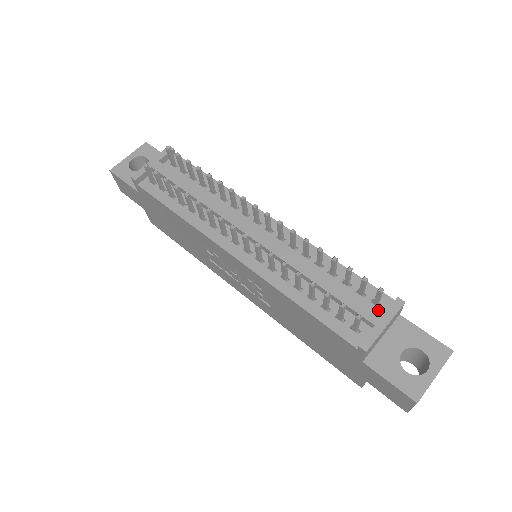
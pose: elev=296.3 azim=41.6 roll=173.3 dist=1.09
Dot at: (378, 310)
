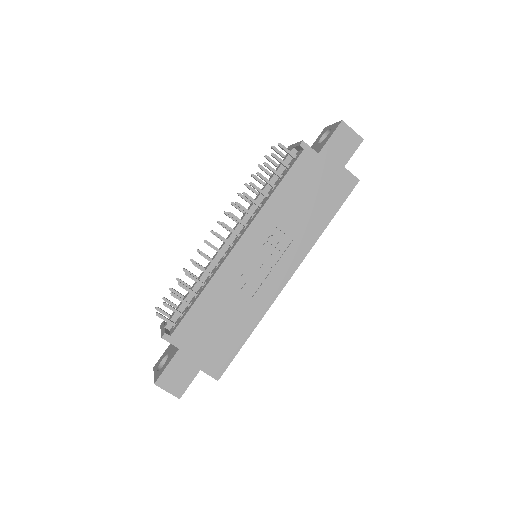
Dot at: occluded
